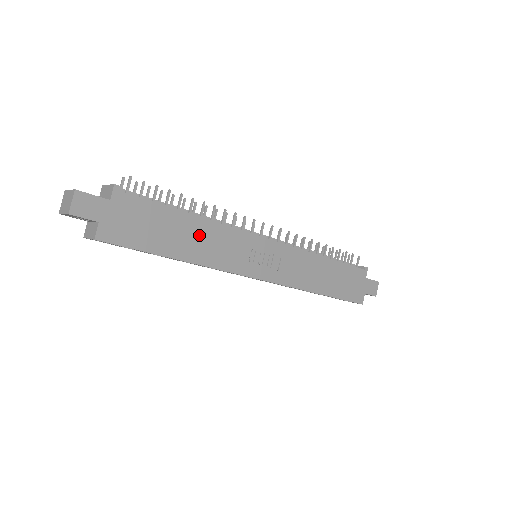
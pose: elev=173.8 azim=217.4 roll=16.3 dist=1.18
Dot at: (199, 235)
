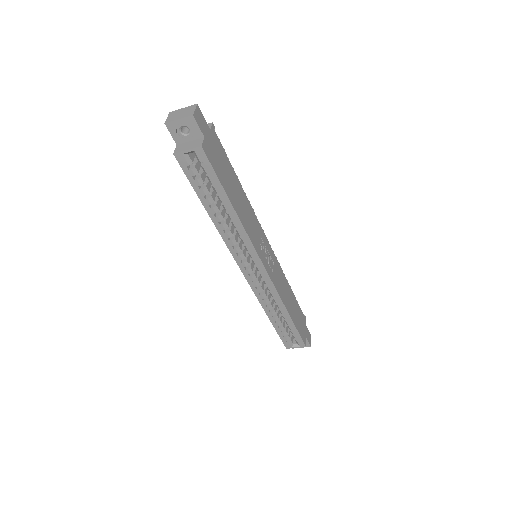
Dot at: (242, 202)
